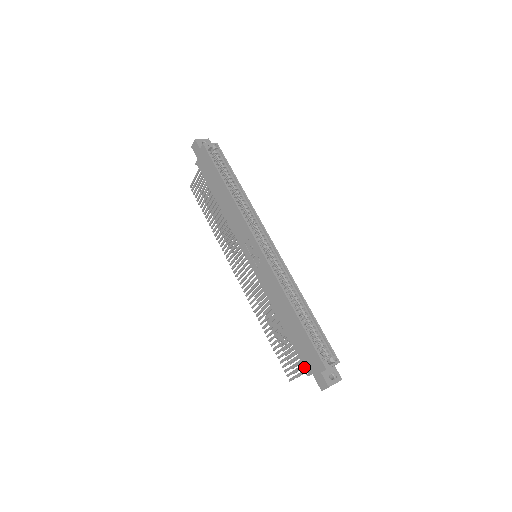
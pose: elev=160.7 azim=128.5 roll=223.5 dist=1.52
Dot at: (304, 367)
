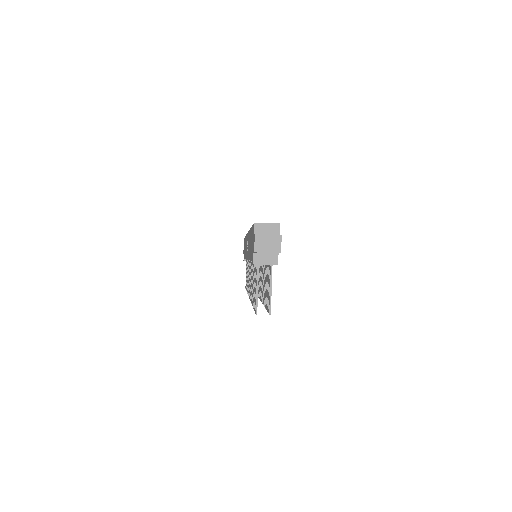
Dot at: (270, 286)
